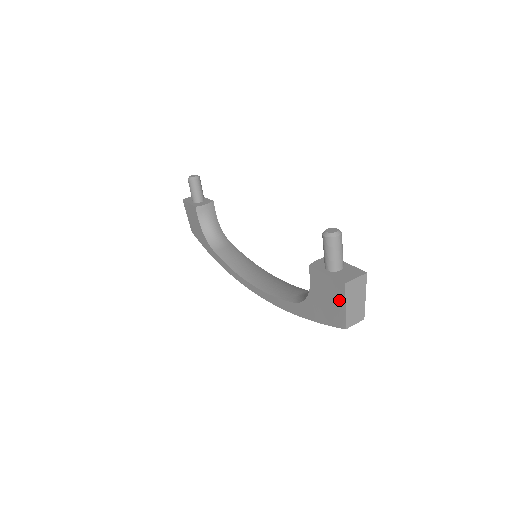
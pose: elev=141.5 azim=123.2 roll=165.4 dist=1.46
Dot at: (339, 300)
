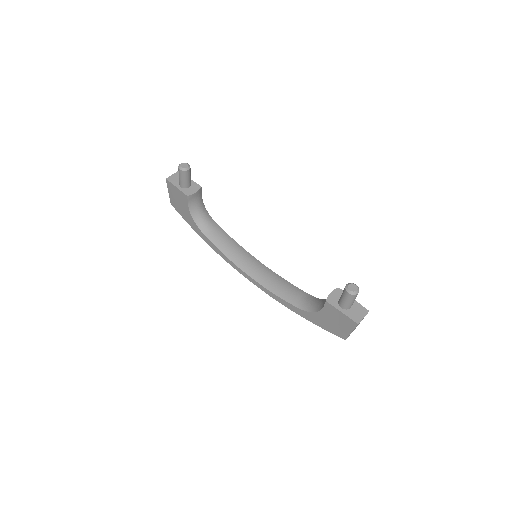
Dot at: (347, 327)
